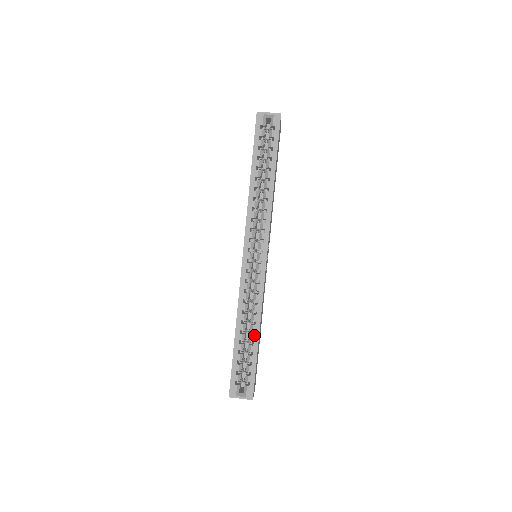
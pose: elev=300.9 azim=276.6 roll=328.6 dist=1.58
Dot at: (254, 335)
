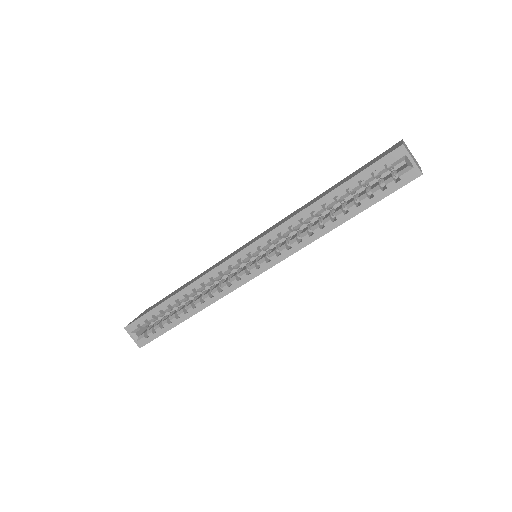
Dot at: (185, 314)
